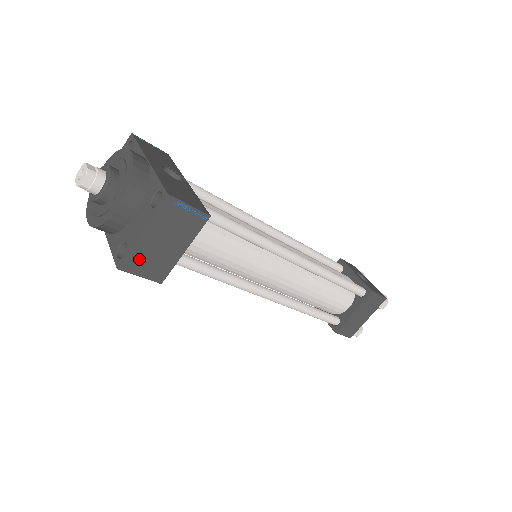
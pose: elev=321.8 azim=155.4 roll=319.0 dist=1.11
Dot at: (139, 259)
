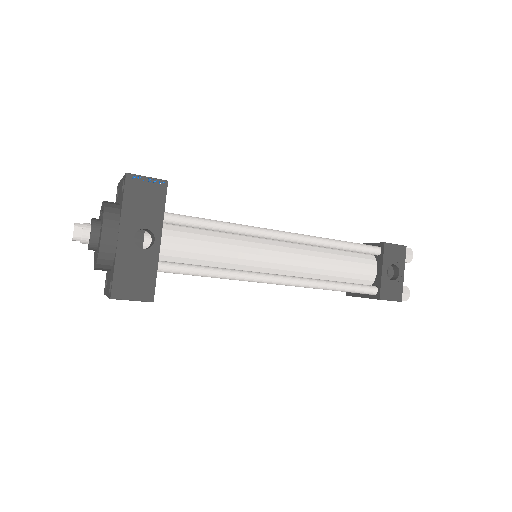
Dot at: occluded
